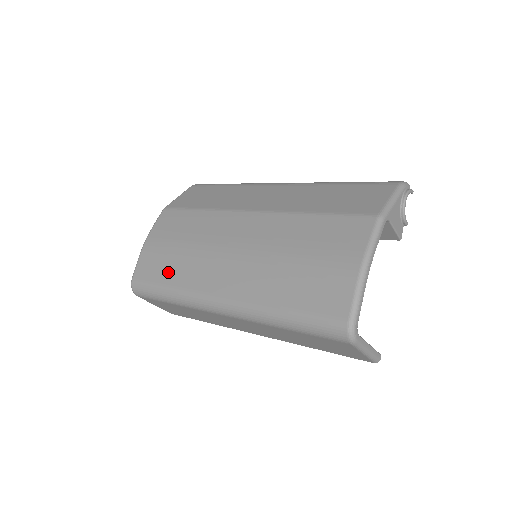
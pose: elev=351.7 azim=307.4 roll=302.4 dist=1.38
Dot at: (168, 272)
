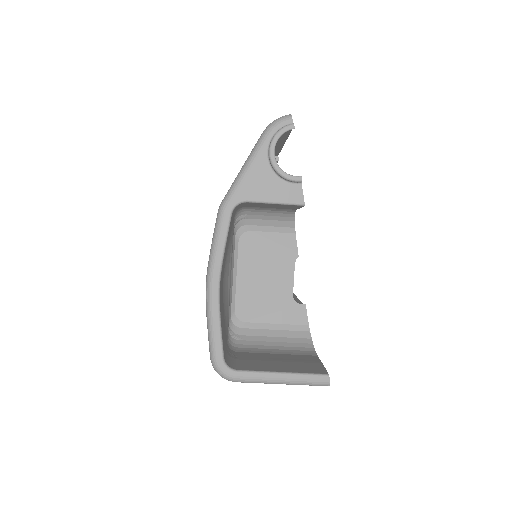
Dot at: occluded
